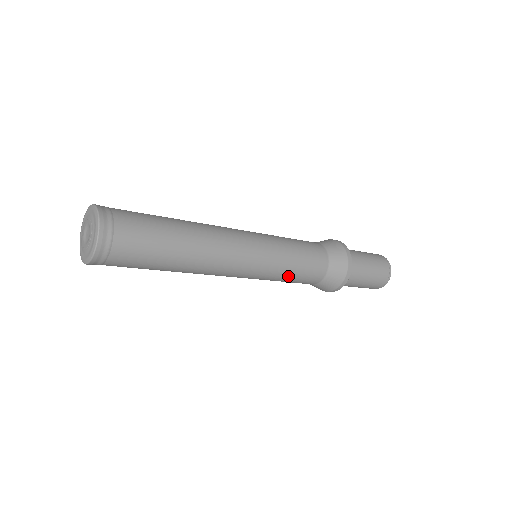
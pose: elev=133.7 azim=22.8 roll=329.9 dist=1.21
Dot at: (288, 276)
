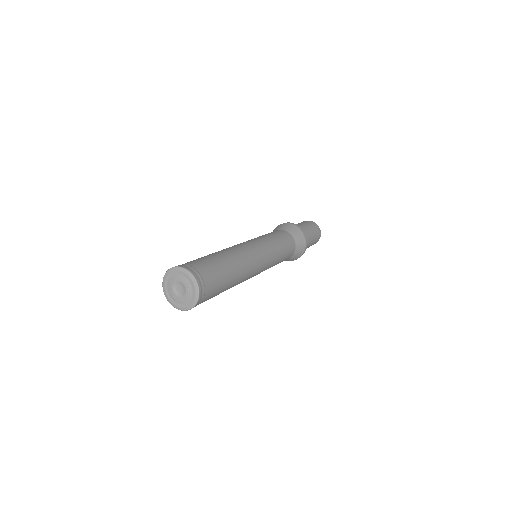
Dot at: occluded
